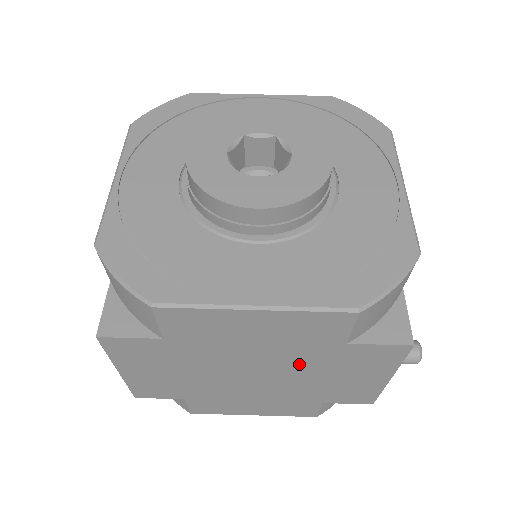
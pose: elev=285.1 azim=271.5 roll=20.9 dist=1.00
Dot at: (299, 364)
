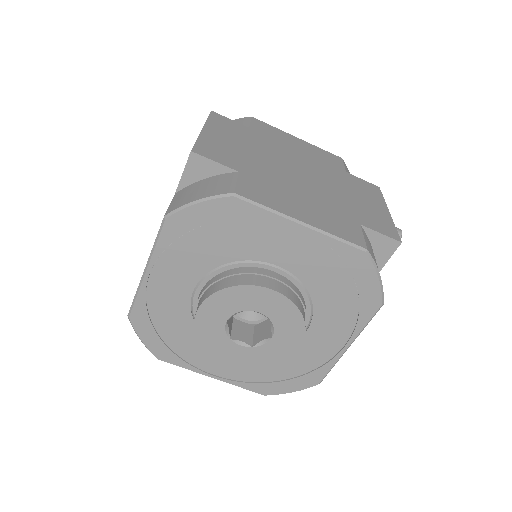
Dot at: occluded
